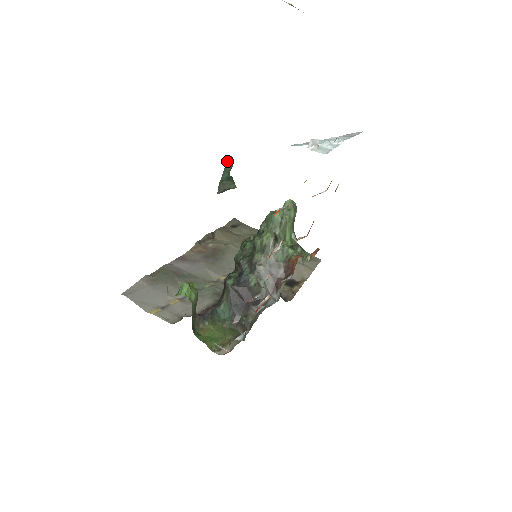
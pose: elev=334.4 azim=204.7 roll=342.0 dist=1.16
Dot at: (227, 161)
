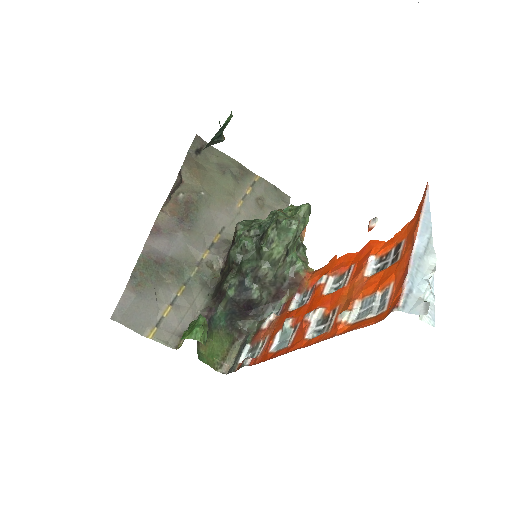
Dot at: (226, 120)
